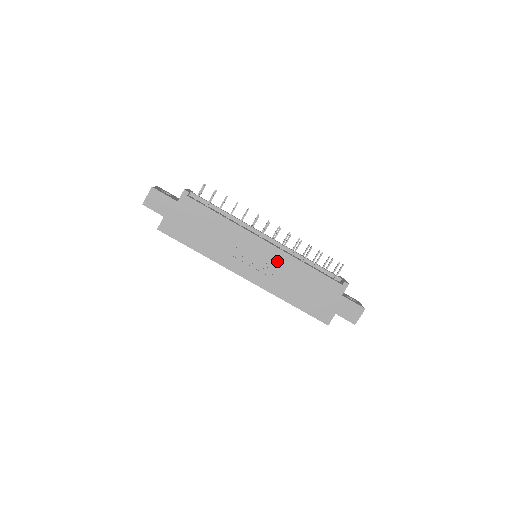
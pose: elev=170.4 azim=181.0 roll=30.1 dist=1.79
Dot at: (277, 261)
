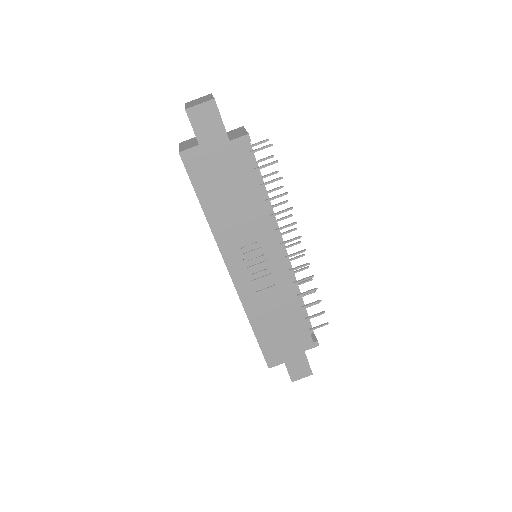
Dot at: (276, 281)
